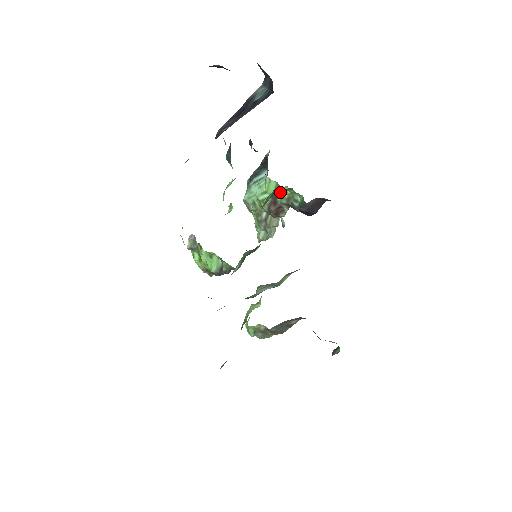
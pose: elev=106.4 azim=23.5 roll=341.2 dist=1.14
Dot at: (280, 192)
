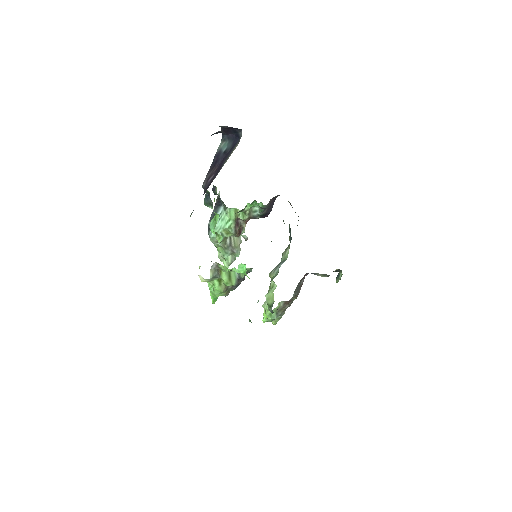
Dot at: (240, 213)
